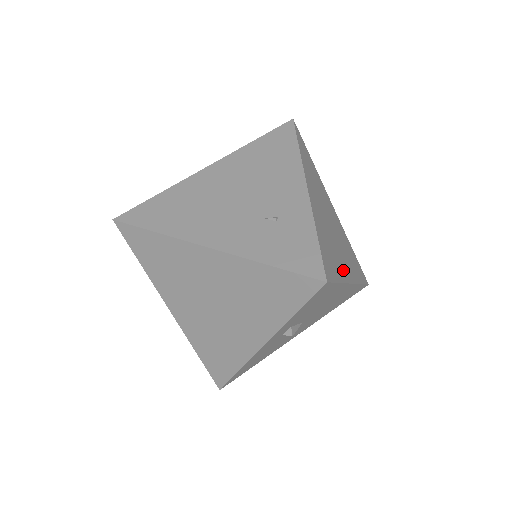
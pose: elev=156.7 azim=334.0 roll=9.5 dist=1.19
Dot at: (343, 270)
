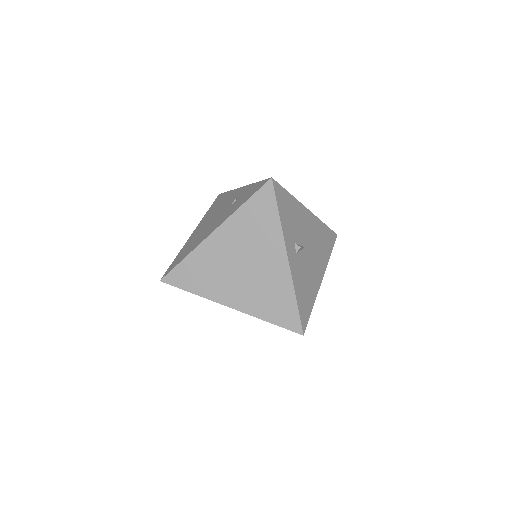
Dot at: occluded
